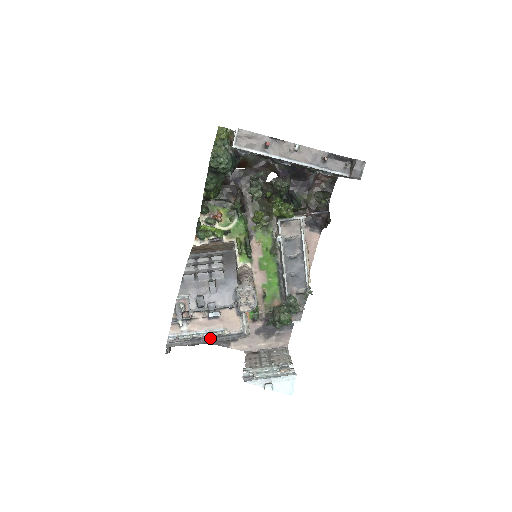
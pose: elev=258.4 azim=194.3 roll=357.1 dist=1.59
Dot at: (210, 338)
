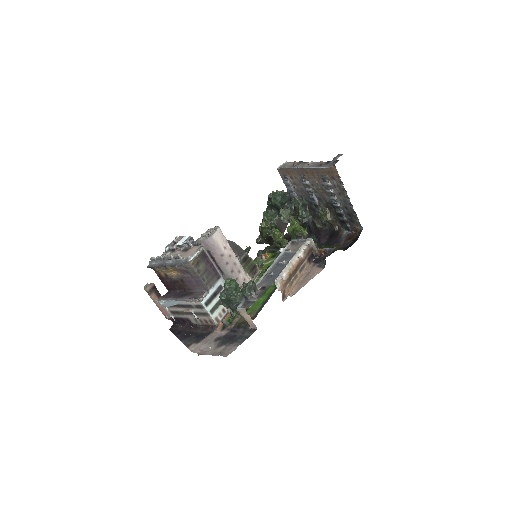
Dot at: (170, 263)
